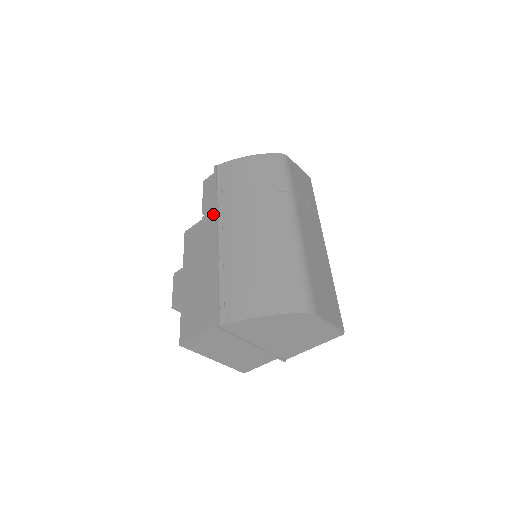
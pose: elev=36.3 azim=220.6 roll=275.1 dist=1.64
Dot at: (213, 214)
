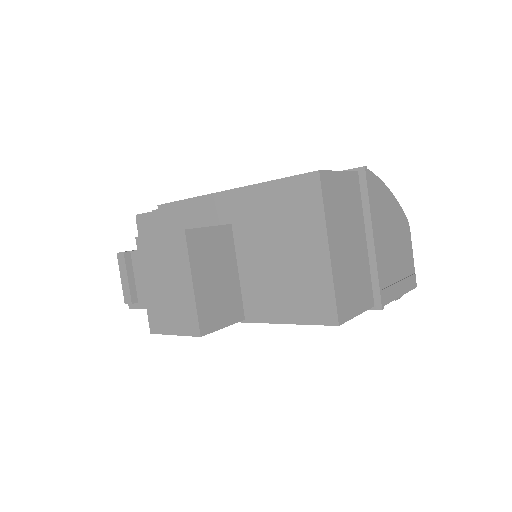
Dot at: occluded
